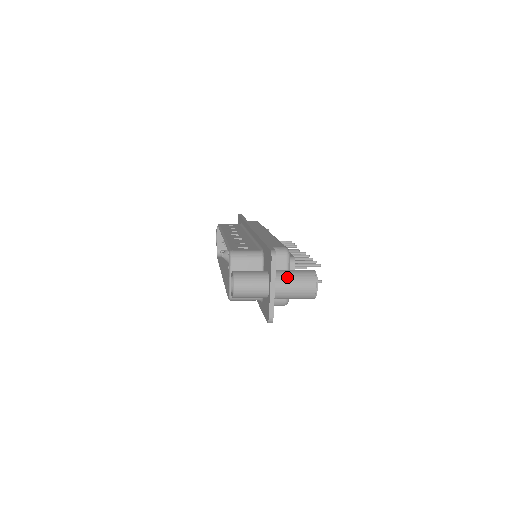
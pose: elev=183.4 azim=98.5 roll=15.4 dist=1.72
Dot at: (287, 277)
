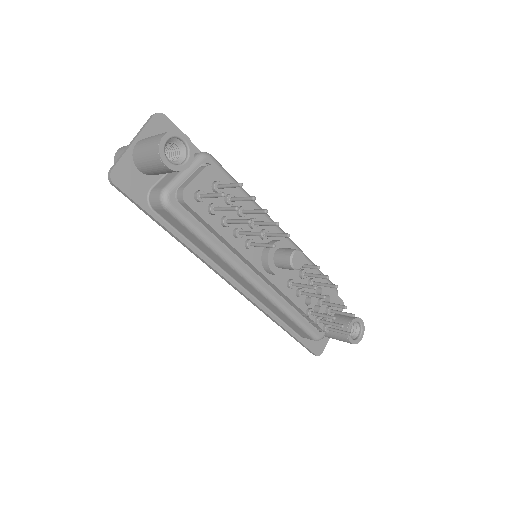
Dot at: occluded
